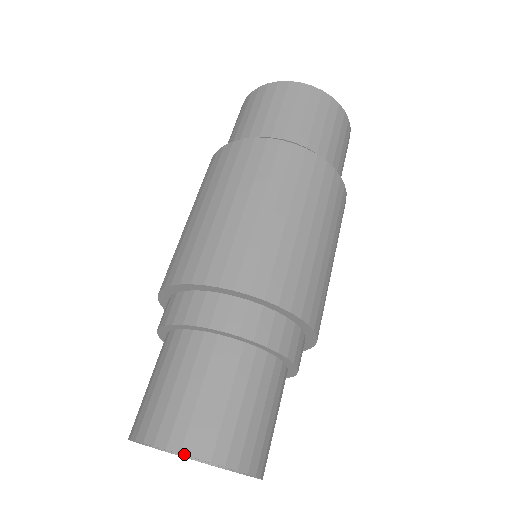
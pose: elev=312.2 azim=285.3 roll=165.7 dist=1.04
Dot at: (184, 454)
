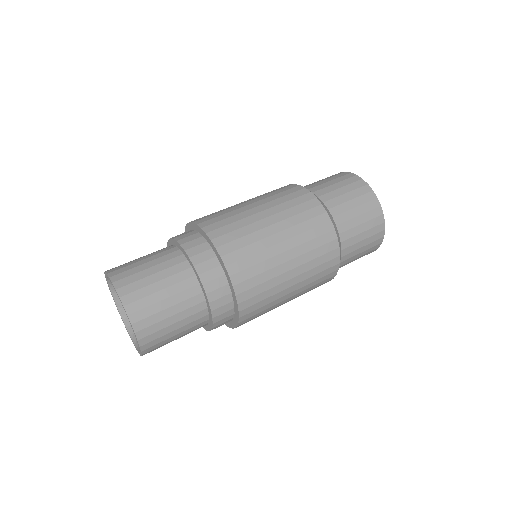
Dot at: (108, 274)
